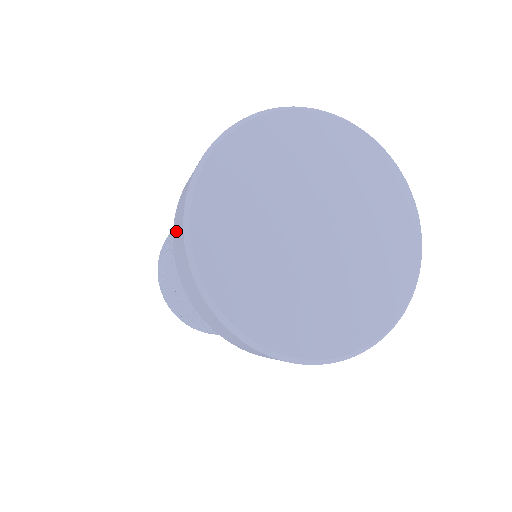
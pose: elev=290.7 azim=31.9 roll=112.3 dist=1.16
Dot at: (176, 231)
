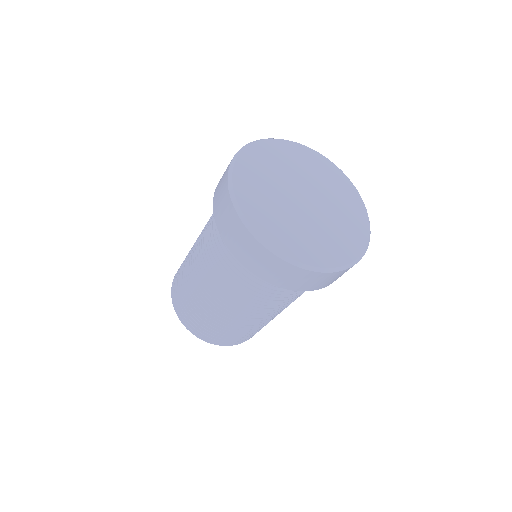
Dot at: (239, 247)
